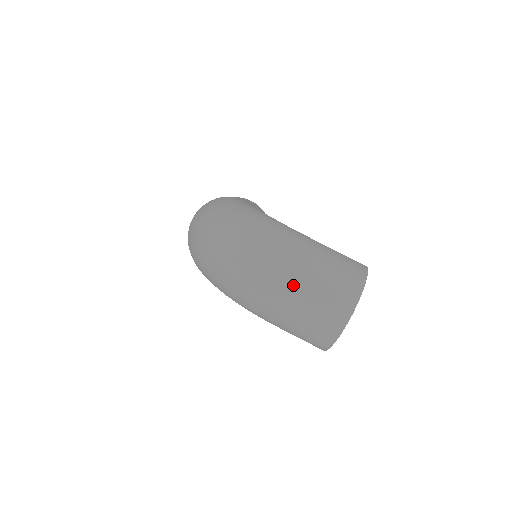
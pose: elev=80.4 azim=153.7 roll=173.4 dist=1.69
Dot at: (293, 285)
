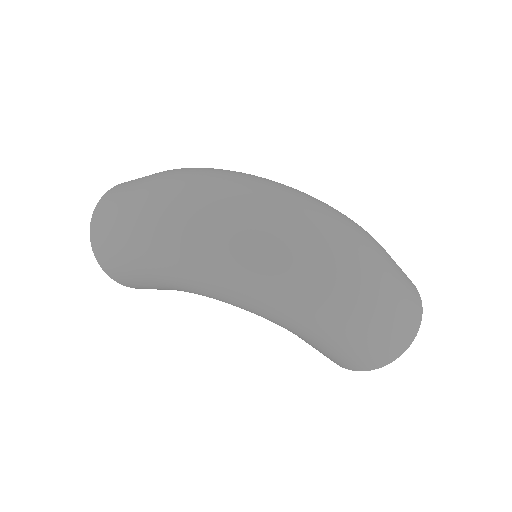
Dot at: (389, 279)
